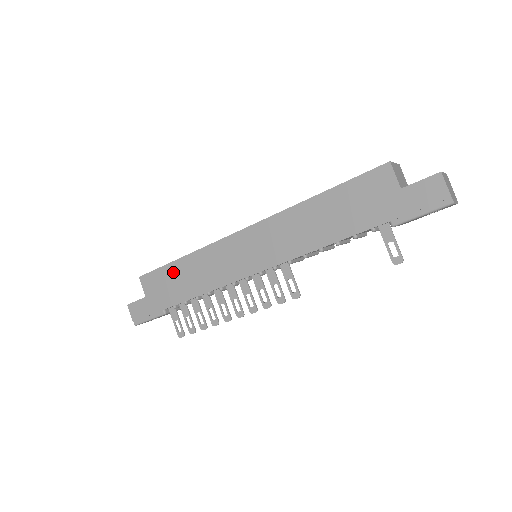
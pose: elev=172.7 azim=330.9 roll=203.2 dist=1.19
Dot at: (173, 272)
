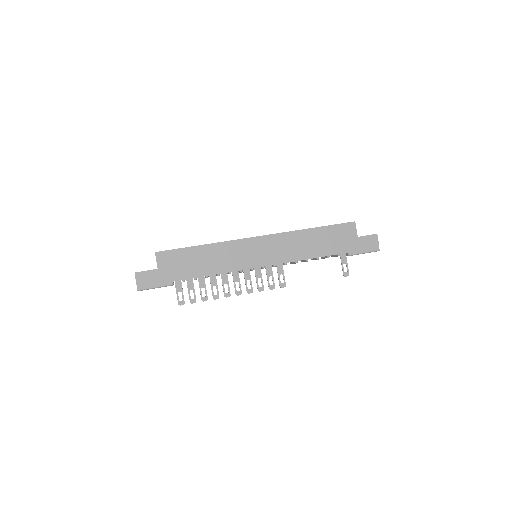
Dot at: (192, 254)
